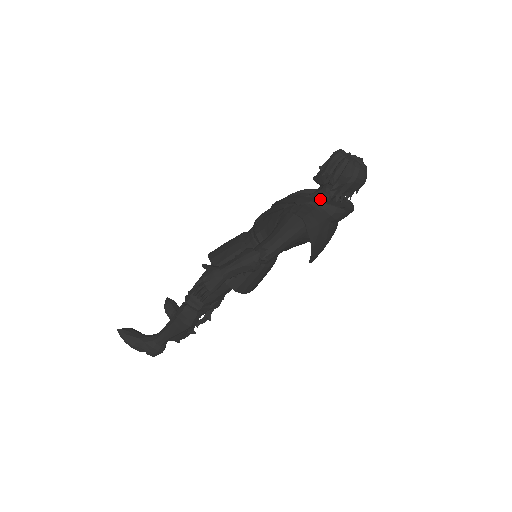
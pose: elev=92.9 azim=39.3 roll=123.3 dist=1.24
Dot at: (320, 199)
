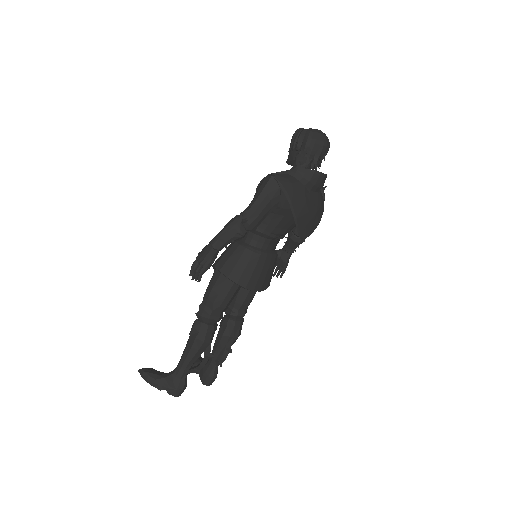
Dot at: occluded
